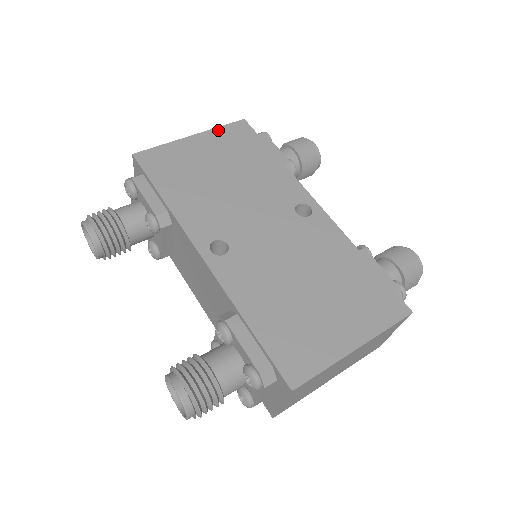
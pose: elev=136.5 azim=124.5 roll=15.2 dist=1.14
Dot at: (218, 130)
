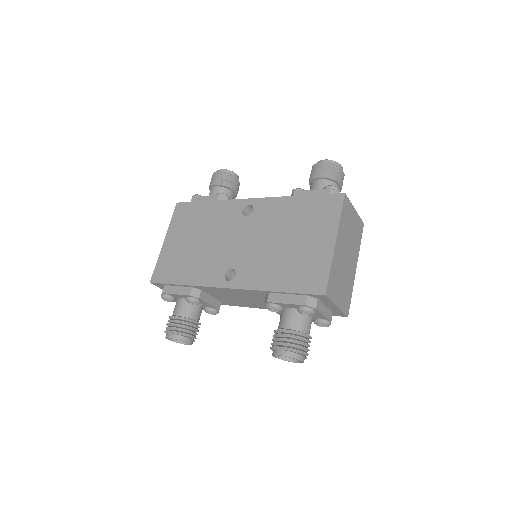
Dot at: (172, 224)
